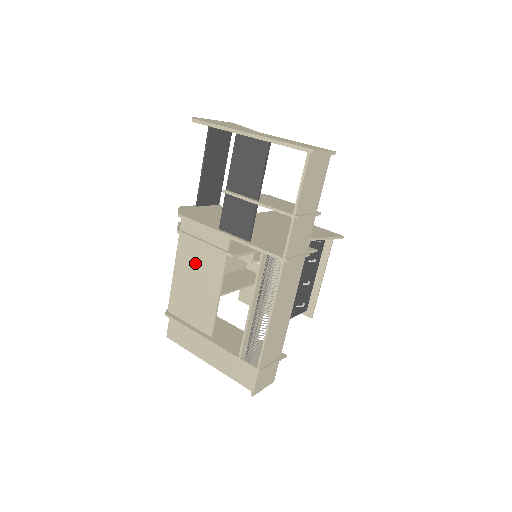
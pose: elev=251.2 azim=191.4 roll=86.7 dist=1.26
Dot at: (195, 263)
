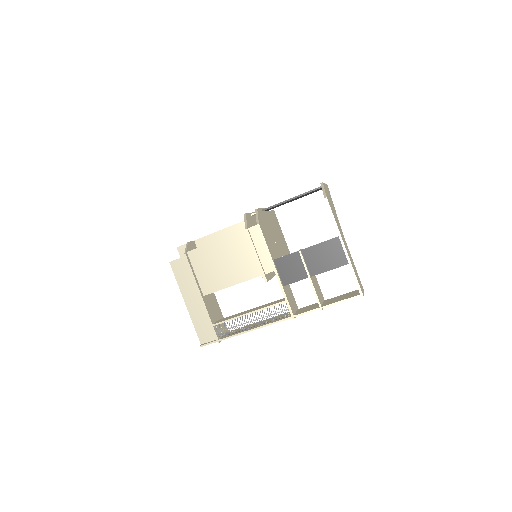
Dot at: (238, 255)
